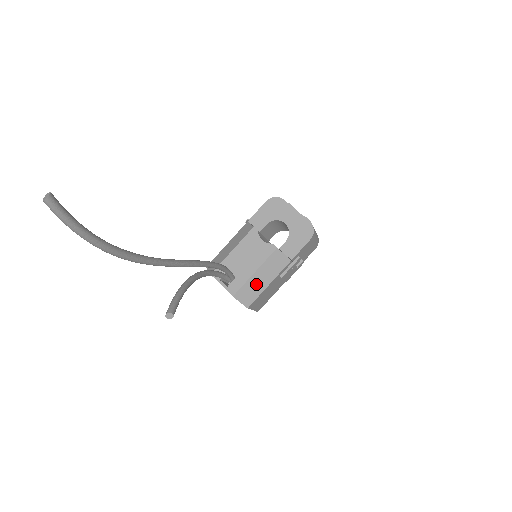
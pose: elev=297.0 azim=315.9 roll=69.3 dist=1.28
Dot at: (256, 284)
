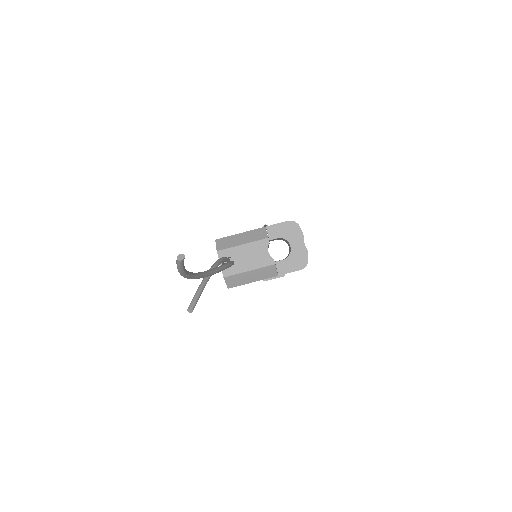
Dot at: (244, 278)
